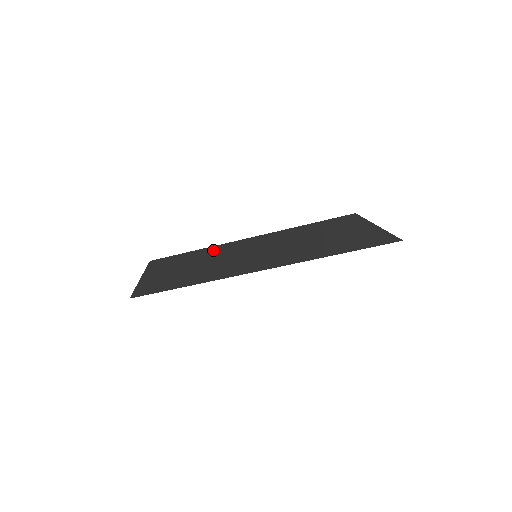
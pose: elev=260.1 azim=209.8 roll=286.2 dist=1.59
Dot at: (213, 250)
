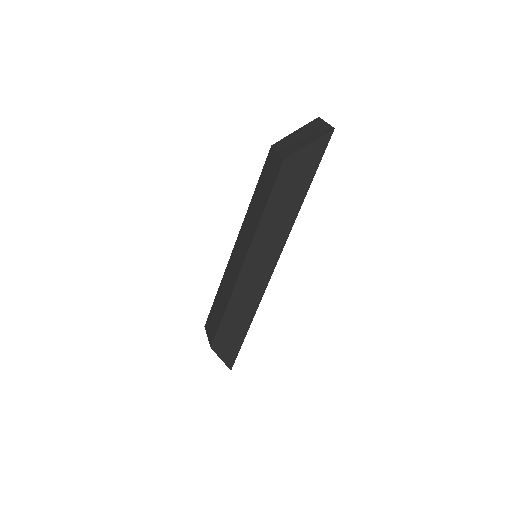
Dot at: (235, 295)
